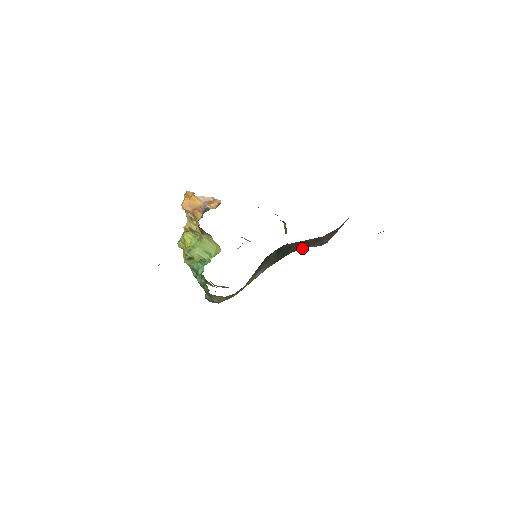
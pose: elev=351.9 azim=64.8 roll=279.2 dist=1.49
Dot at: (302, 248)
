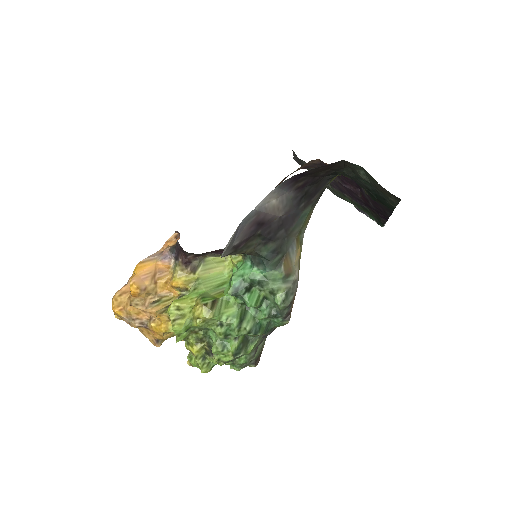
Dot at: occluded
